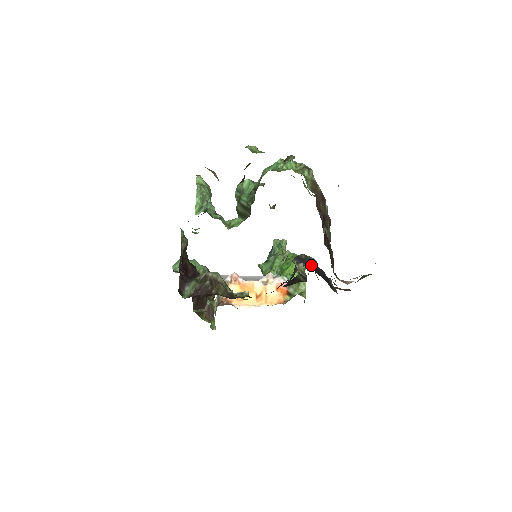
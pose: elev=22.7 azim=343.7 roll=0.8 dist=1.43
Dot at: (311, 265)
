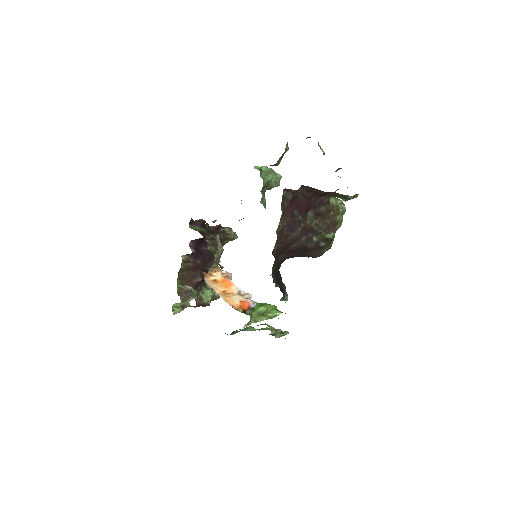
Dot at: (280, 277)
